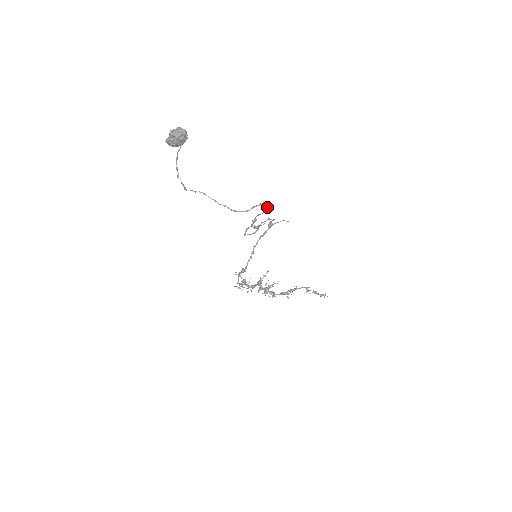
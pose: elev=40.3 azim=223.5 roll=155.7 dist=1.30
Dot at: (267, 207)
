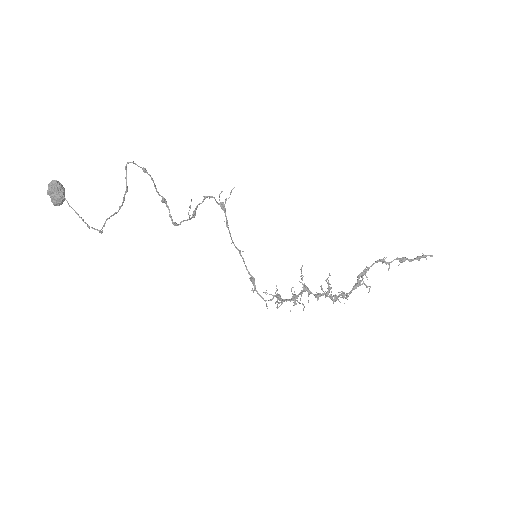
Dot at: (143, 169)
